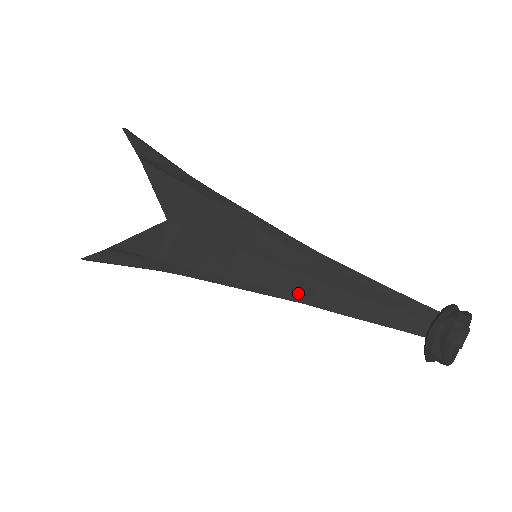
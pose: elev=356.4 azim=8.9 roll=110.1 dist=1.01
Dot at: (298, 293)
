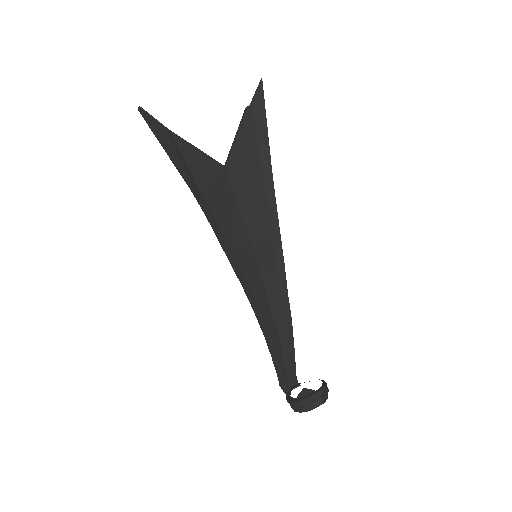
Dot at: (257, 303)
